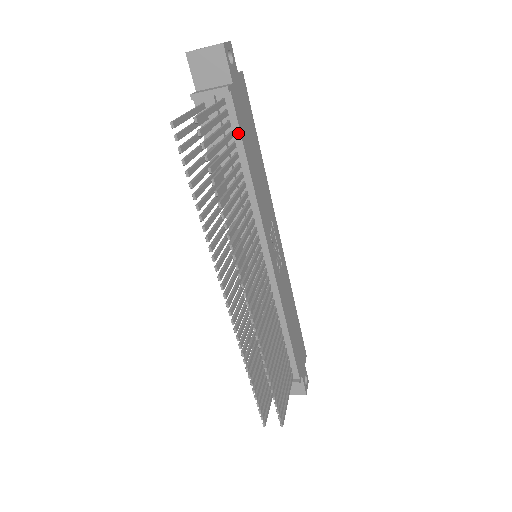
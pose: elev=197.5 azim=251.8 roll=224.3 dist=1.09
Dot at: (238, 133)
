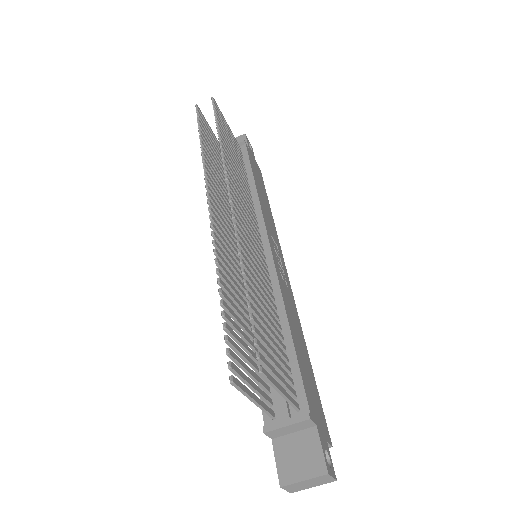
Dot at: (248, 163)
